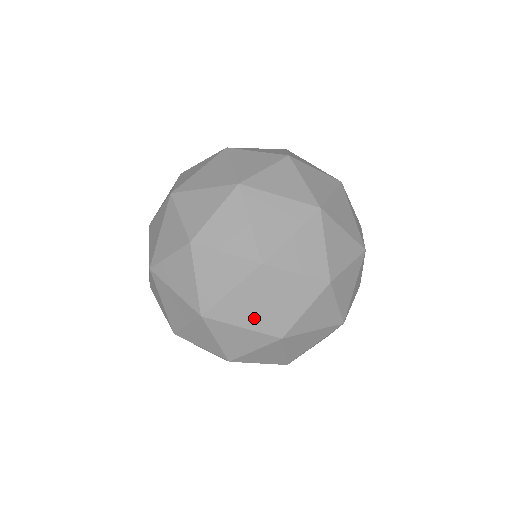
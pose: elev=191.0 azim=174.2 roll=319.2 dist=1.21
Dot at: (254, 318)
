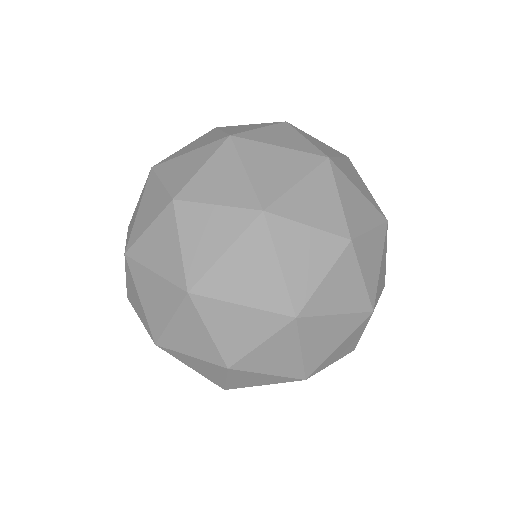
Dot at: (266, 176)
